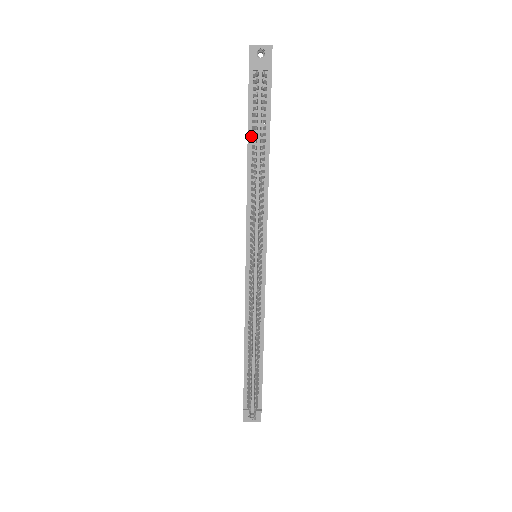
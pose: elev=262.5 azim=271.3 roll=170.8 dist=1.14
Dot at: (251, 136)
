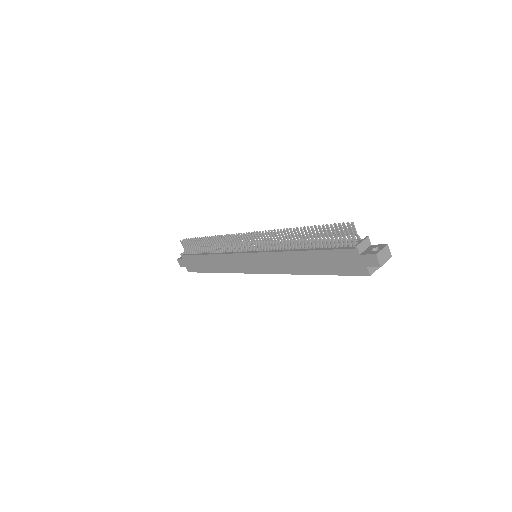
Dot at: (201, 254)
